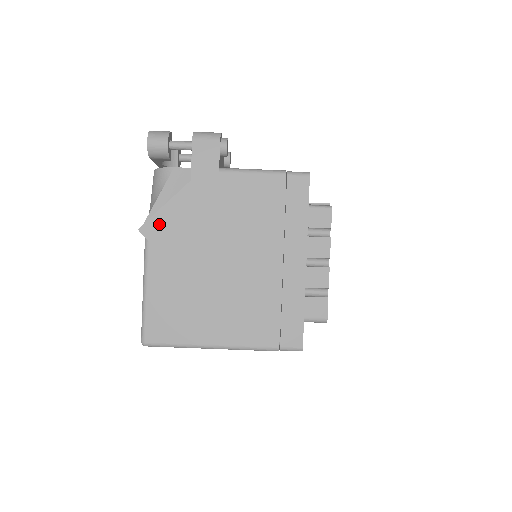
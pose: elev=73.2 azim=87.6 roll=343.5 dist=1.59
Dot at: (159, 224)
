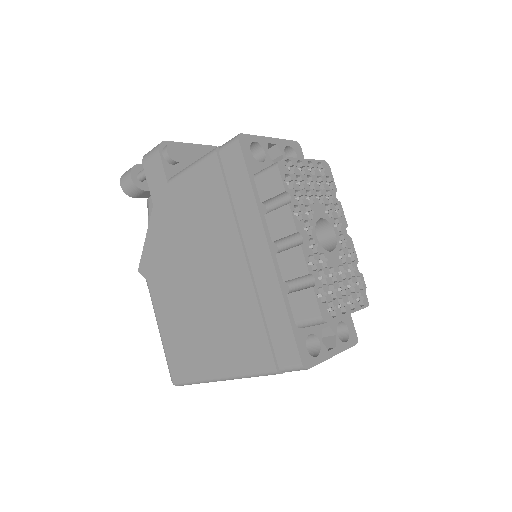
Dot at: (148, 260)
